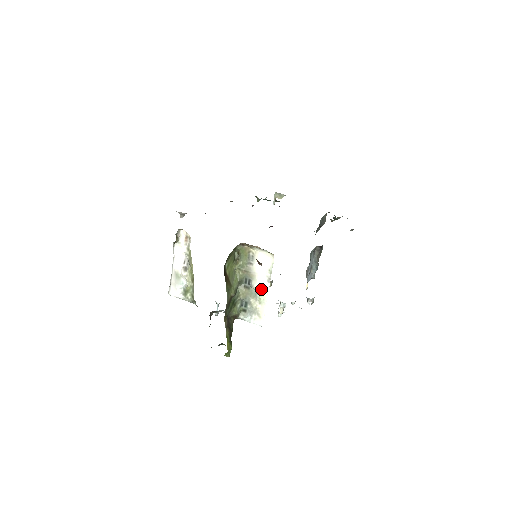
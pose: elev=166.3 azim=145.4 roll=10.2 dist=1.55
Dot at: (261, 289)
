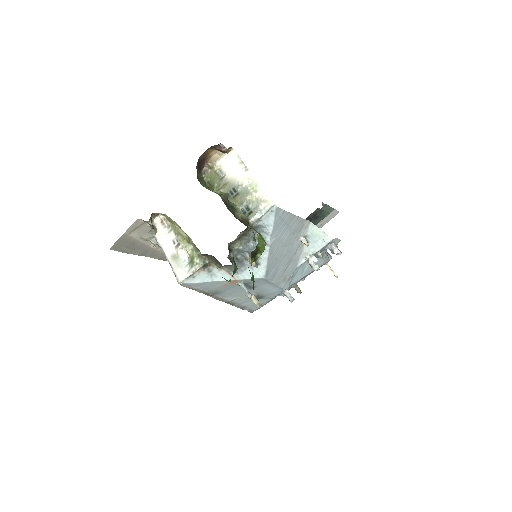
Dot at: (246, 181)
